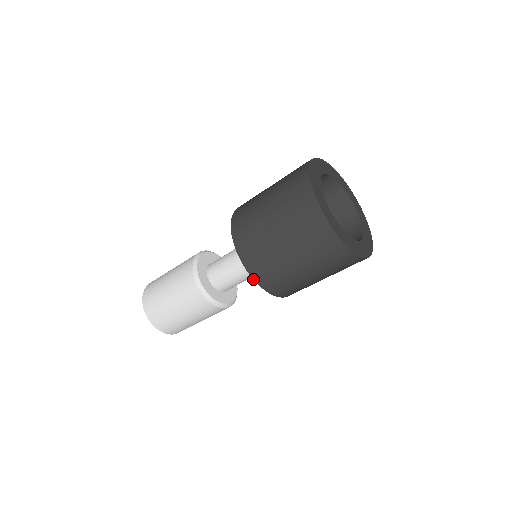
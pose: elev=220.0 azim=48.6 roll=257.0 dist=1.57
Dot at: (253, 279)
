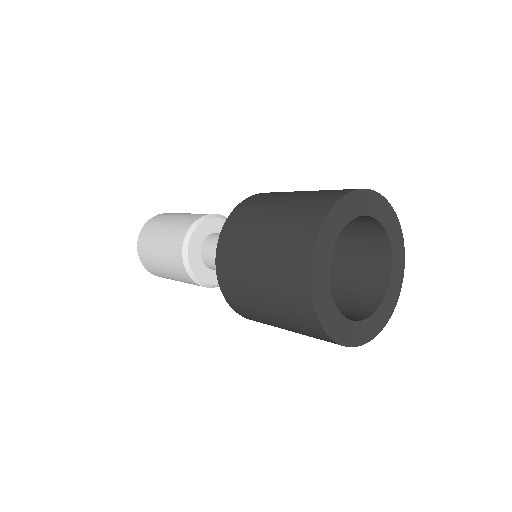
Dot at: (223, 294)
